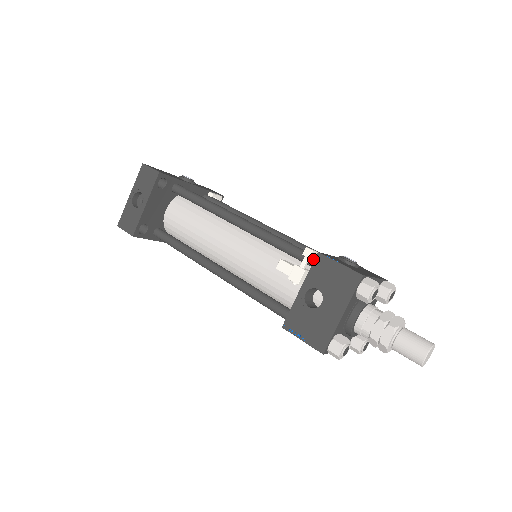
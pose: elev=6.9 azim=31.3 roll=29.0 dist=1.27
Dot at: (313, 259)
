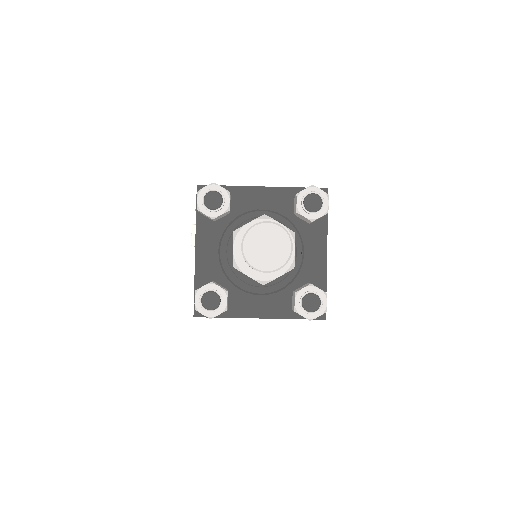
Dot at: occluded
